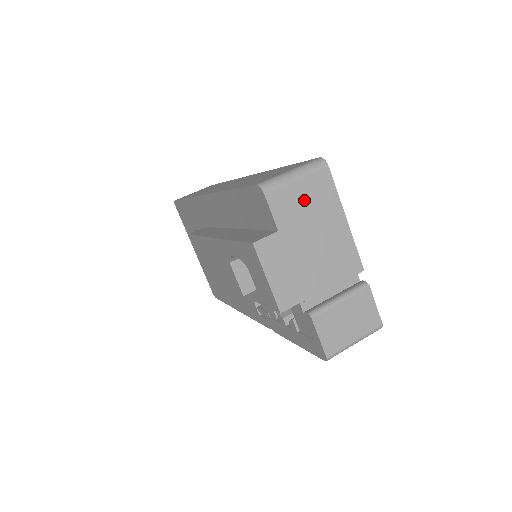
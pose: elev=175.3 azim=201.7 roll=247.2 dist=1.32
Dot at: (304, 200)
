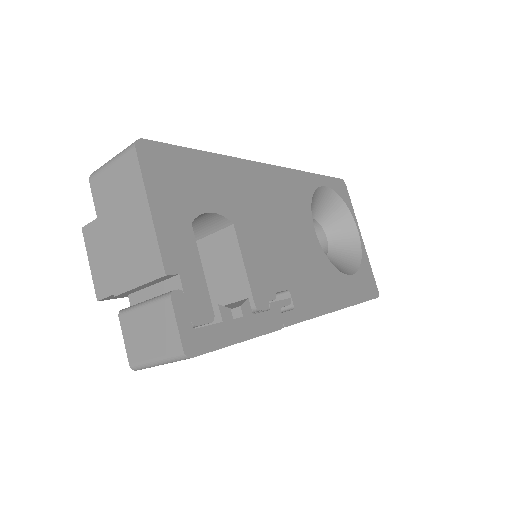
Dot at: (116, 187)
